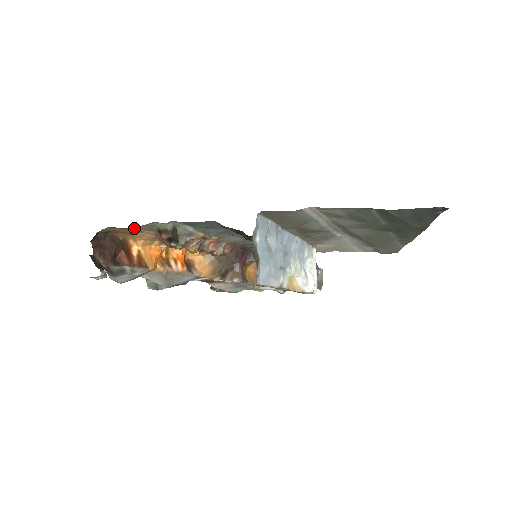
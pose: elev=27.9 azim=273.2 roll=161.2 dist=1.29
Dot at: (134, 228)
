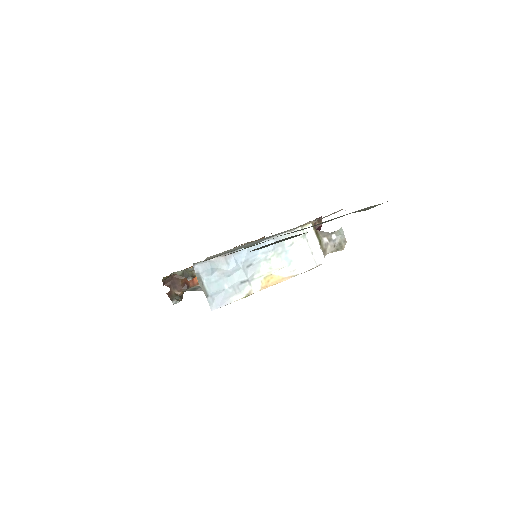
Dot at: occluded
